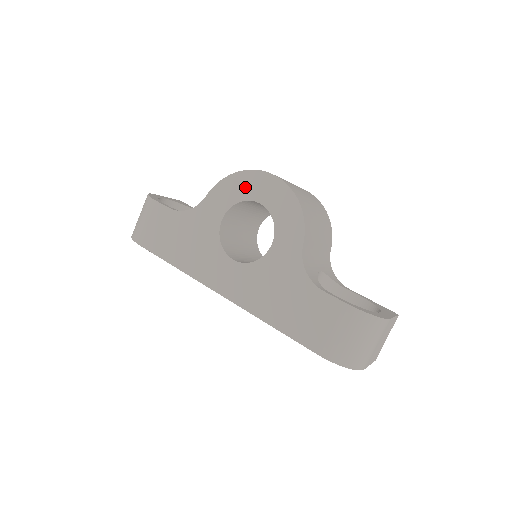
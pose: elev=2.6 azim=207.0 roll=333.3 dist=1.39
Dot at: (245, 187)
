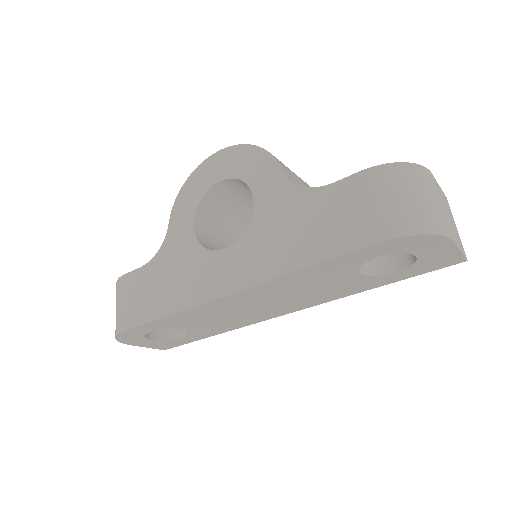
Dot at: (200, 183)
